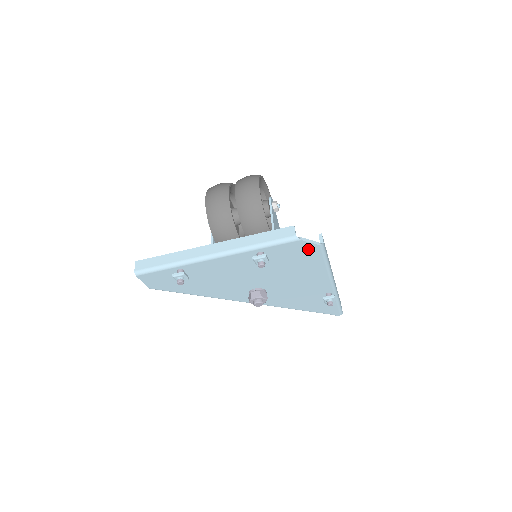
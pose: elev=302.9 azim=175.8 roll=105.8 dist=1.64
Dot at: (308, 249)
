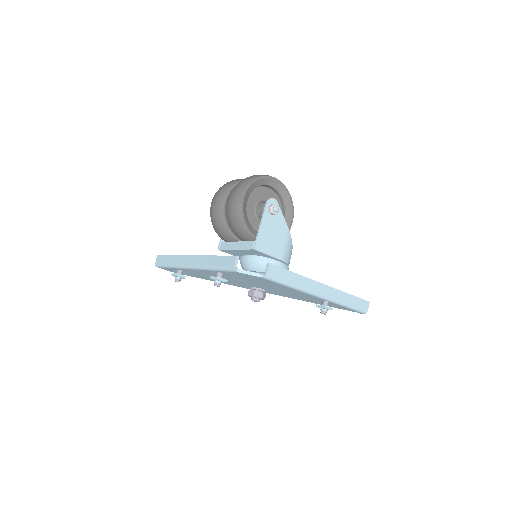
Dot at: (255, 277)
